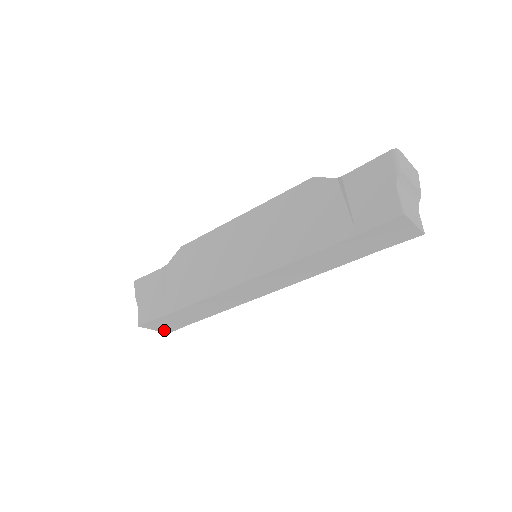
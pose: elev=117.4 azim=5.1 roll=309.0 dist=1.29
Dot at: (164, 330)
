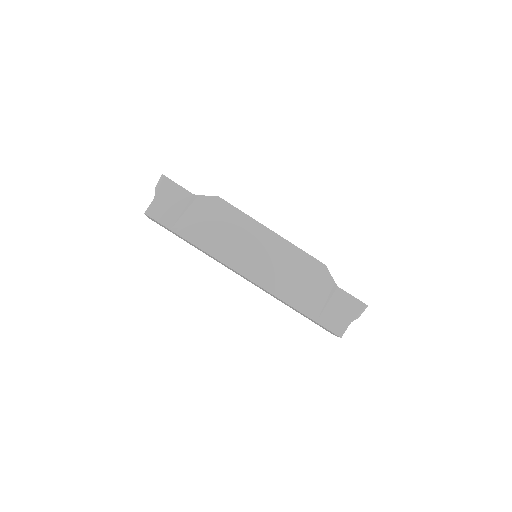
Dot at: occluded
